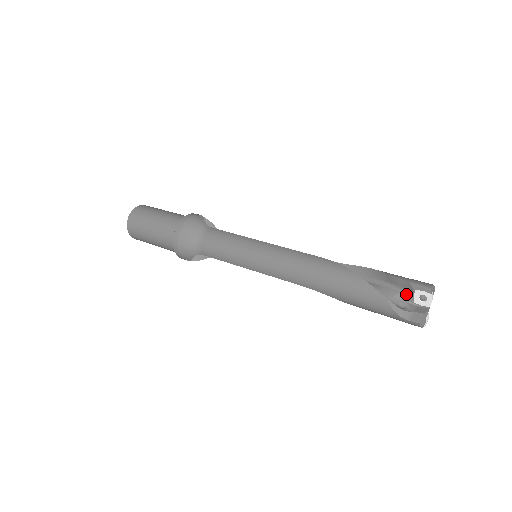
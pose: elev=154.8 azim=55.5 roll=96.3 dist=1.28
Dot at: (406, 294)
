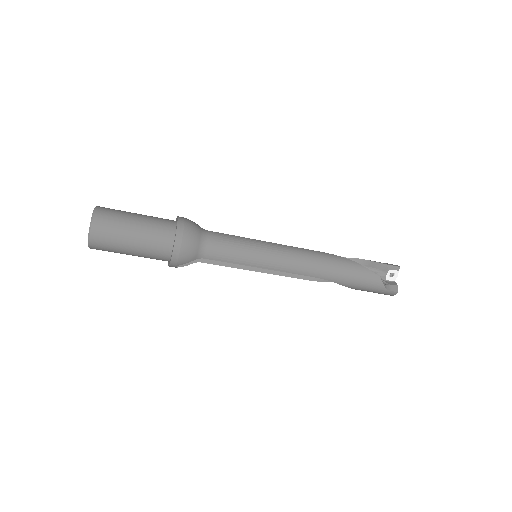
Dot at: (381, 274)
